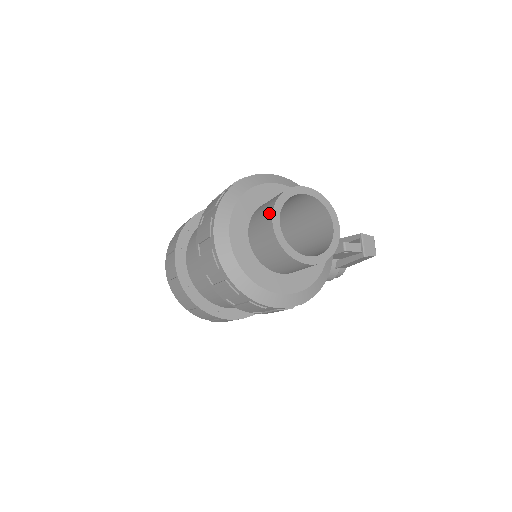
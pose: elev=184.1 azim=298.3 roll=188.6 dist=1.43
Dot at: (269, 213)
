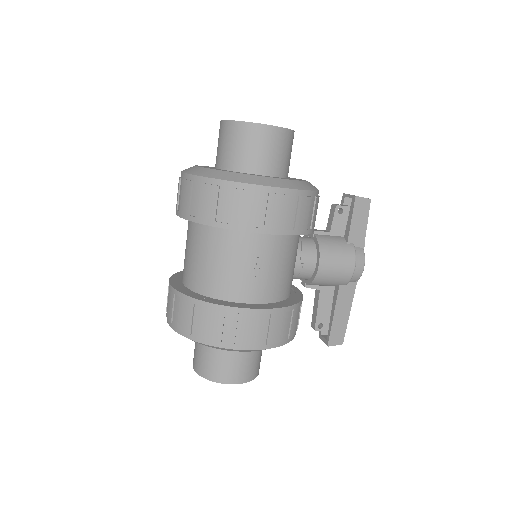
Dot at: occluded
